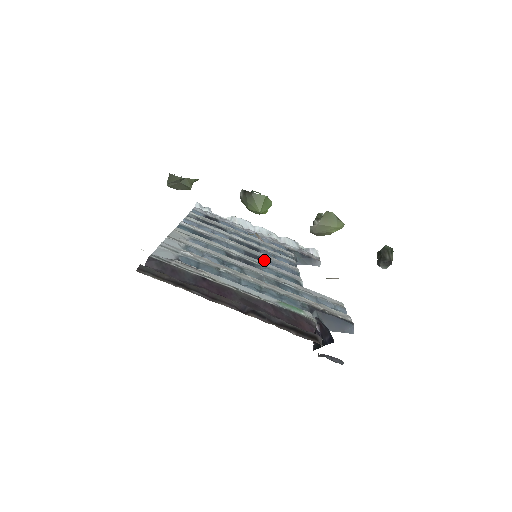
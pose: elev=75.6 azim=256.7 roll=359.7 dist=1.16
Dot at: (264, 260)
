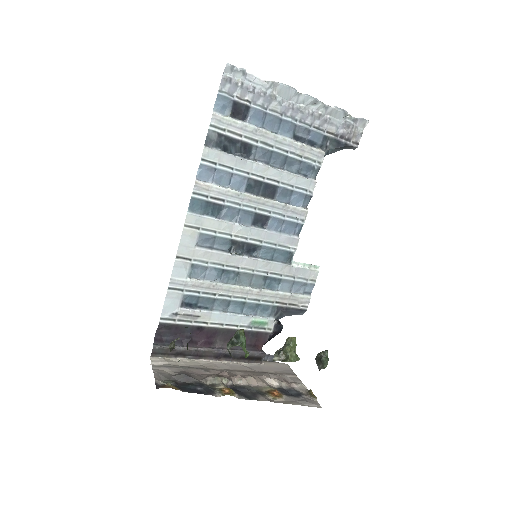
Dot at: (272, 223)
